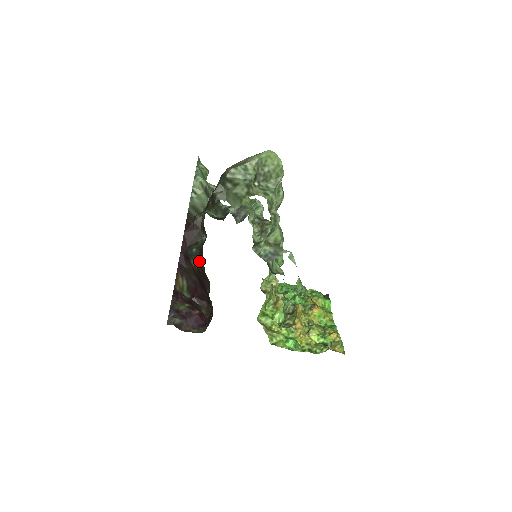
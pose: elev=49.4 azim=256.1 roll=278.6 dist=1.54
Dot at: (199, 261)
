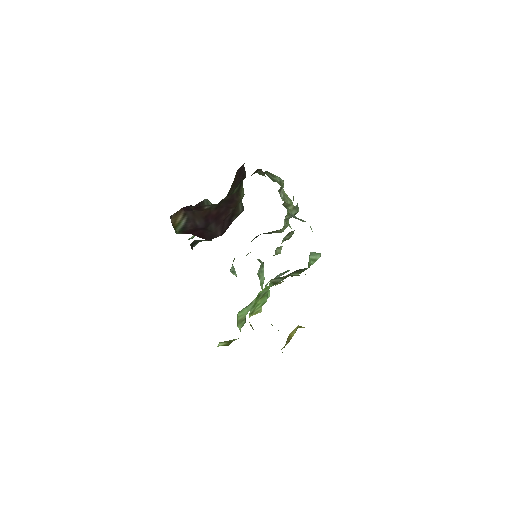
Dot at: occluded
